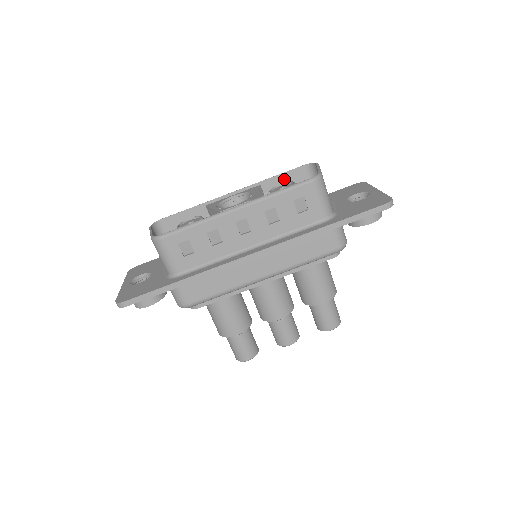
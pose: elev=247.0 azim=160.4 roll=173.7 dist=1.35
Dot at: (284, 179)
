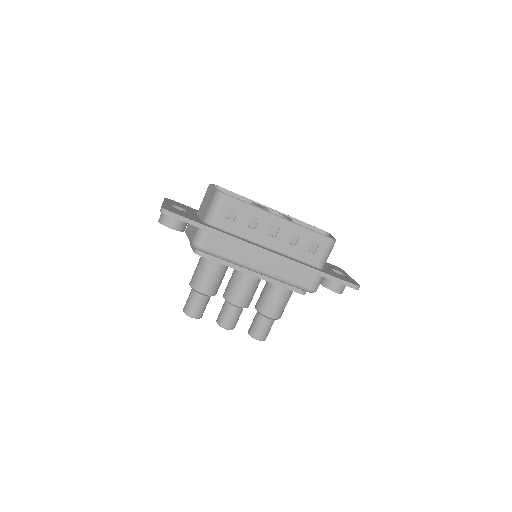
Dot at: occluded
